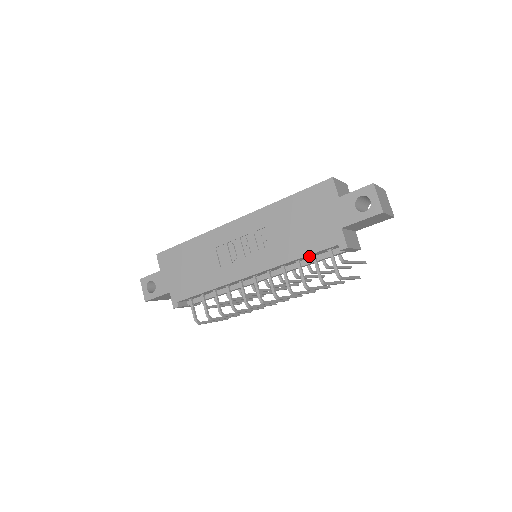
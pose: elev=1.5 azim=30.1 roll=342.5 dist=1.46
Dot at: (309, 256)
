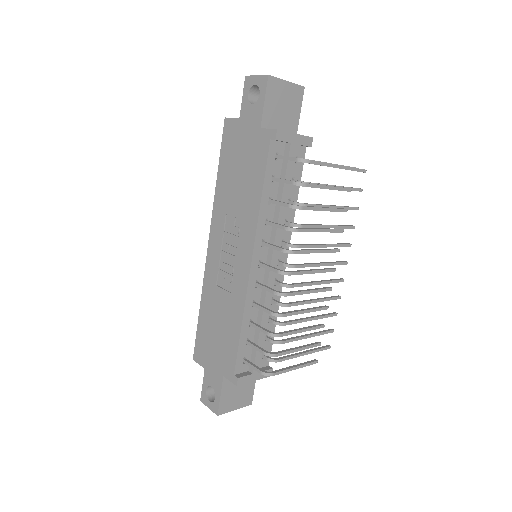
Dot at: (271, 184)
